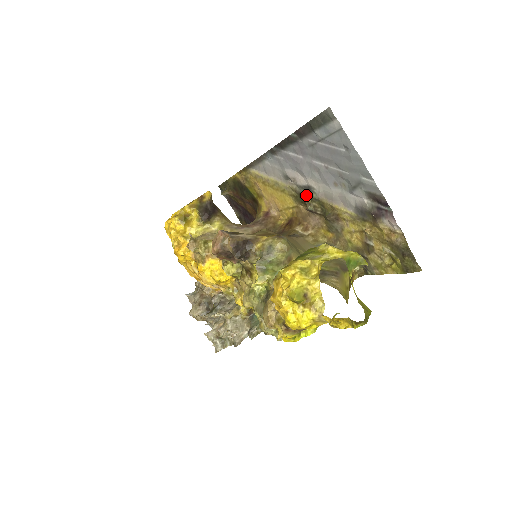
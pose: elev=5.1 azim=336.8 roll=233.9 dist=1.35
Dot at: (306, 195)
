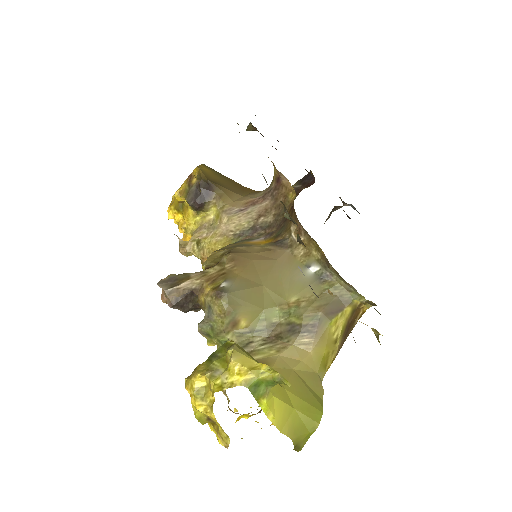
Dot at: occluded
